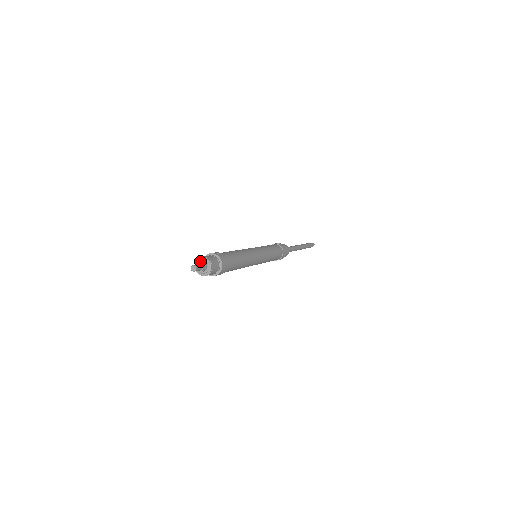
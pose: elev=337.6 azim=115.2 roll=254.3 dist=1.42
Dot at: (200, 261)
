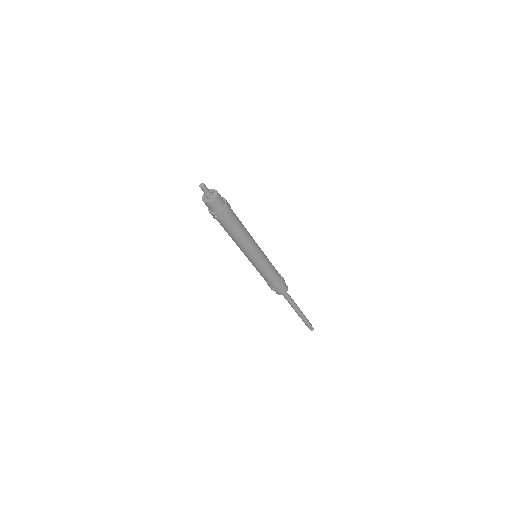
Dot at: occluded
